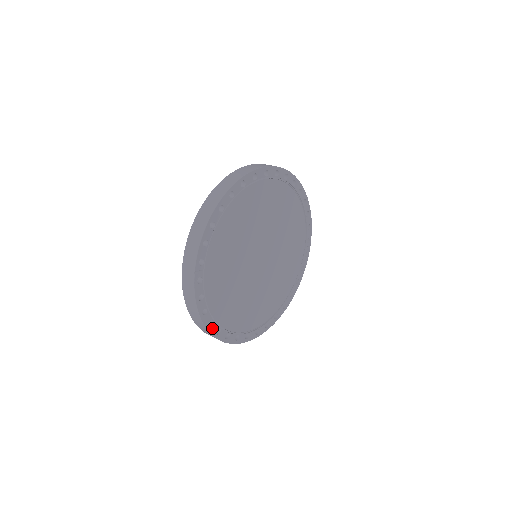
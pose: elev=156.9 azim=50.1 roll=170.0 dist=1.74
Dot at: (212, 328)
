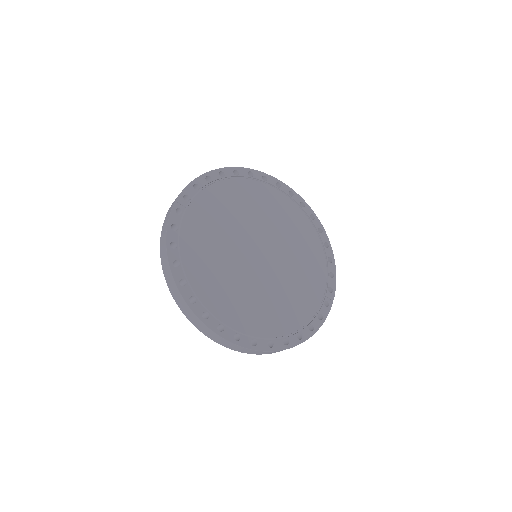
Dot at: (176, 271)
